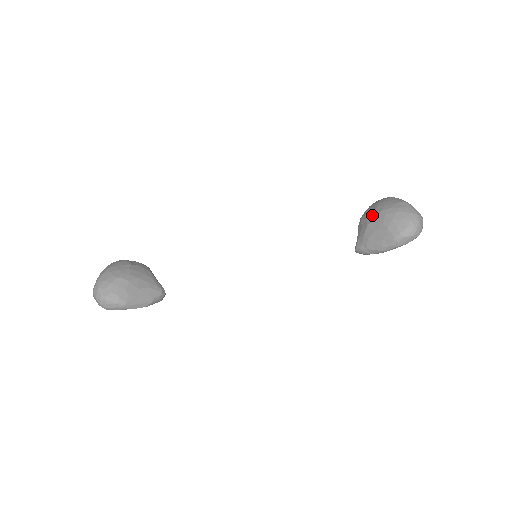
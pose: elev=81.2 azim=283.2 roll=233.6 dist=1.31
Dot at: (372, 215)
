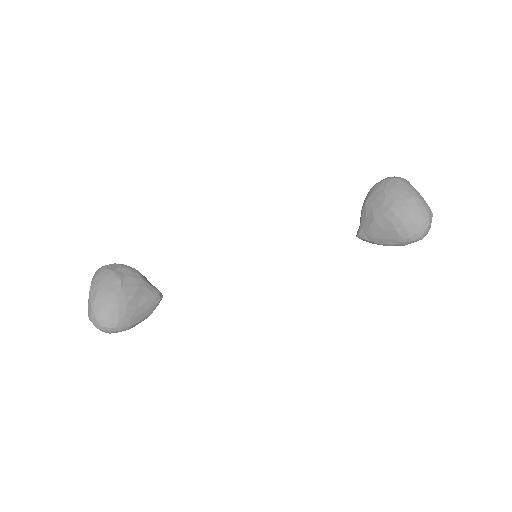
Dot at: (380, 209)
